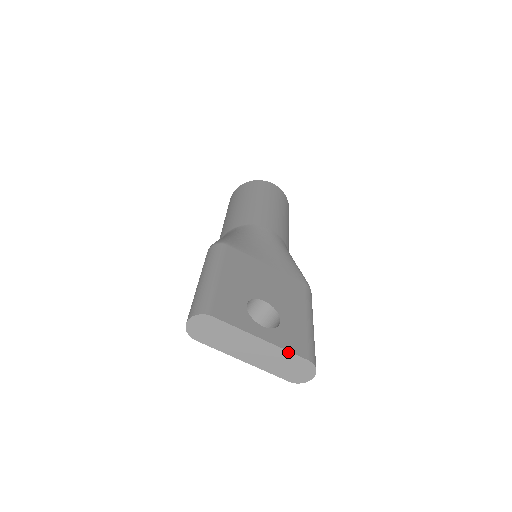
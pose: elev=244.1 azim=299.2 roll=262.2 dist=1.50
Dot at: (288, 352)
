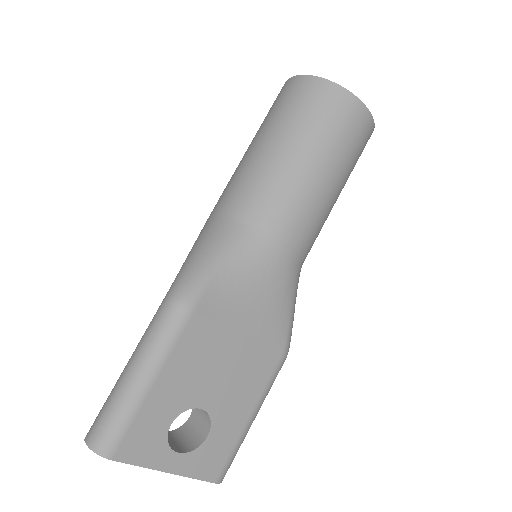
Dot at: (195, 478)
